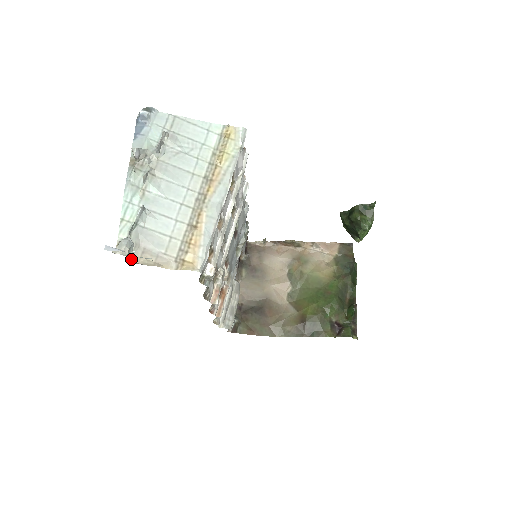
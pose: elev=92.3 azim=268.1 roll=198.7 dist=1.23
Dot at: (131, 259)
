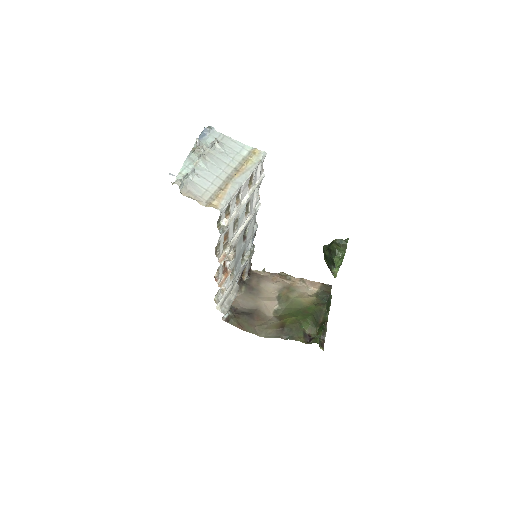
Dot at: (180, 191)
